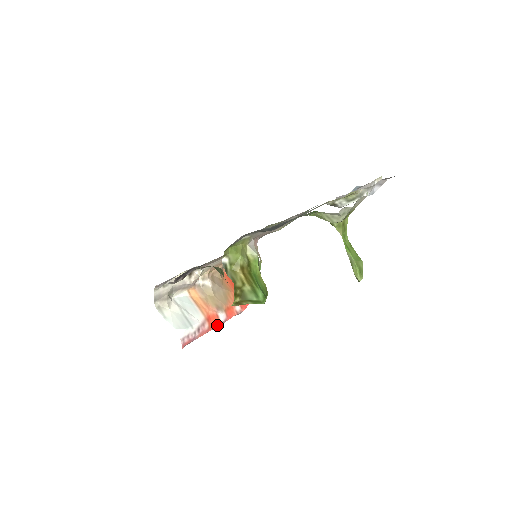
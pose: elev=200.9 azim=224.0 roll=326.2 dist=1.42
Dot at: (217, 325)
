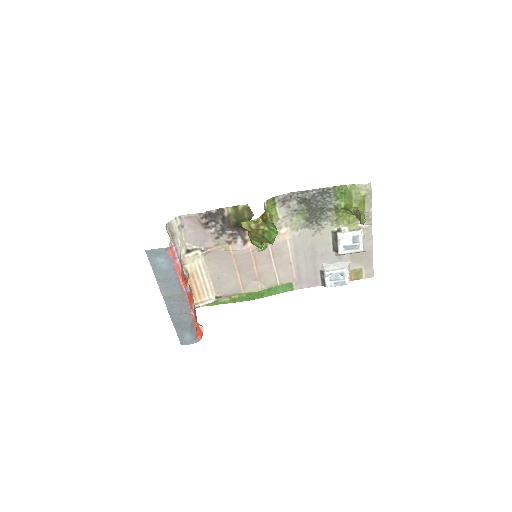
Dot at: (184, 284)
